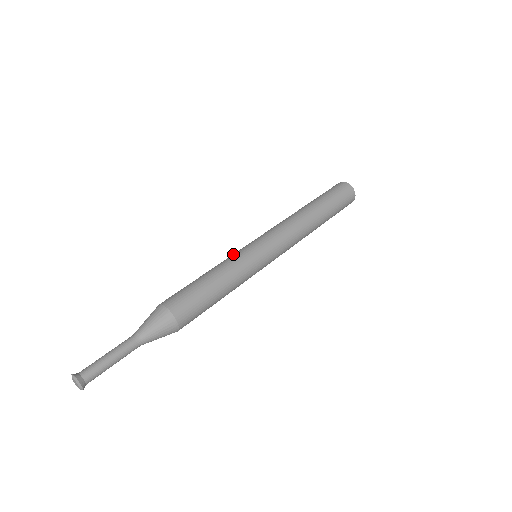
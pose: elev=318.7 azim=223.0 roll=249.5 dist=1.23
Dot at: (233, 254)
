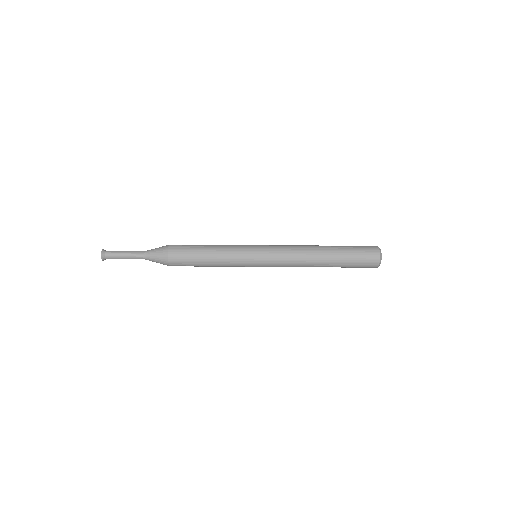
Dot at: (238, 256)
